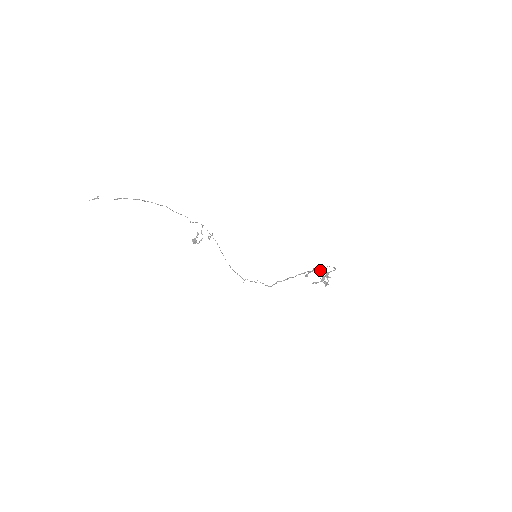
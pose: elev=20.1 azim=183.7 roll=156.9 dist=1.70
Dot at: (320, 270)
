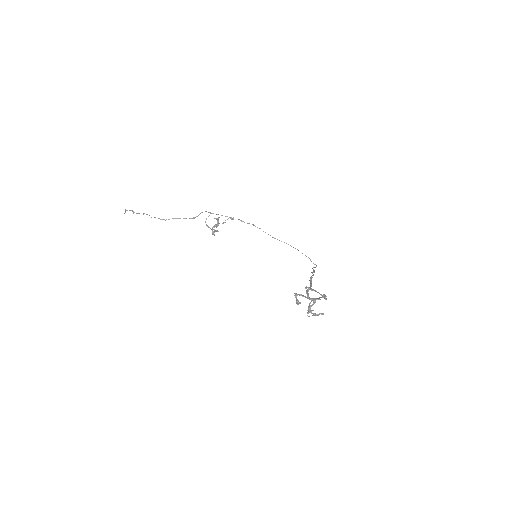
Dot at: (297, 300)
